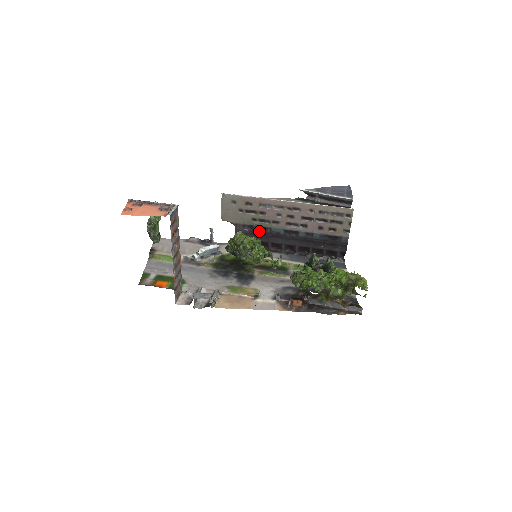
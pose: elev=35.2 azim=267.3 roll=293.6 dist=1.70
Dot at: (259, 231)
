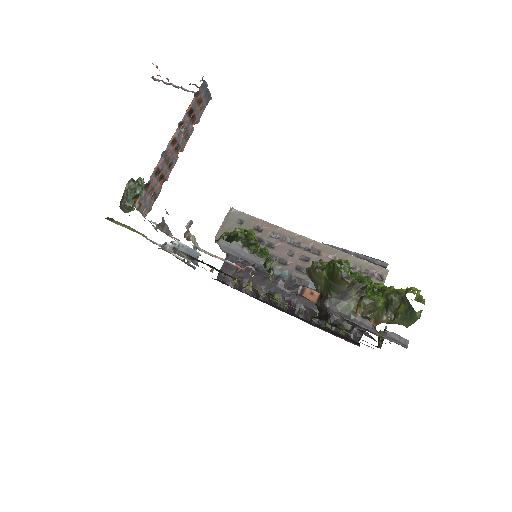
Dot at: (256, 268)
